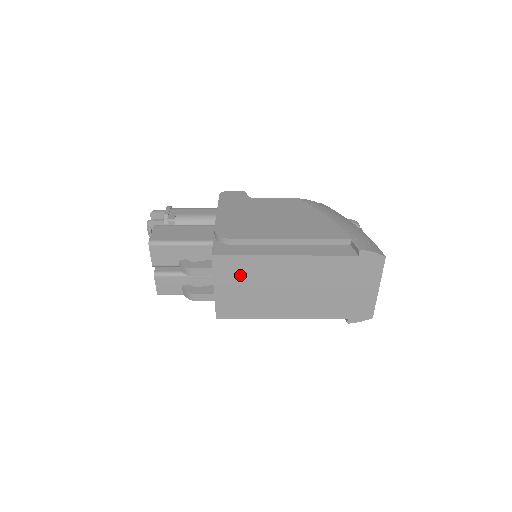
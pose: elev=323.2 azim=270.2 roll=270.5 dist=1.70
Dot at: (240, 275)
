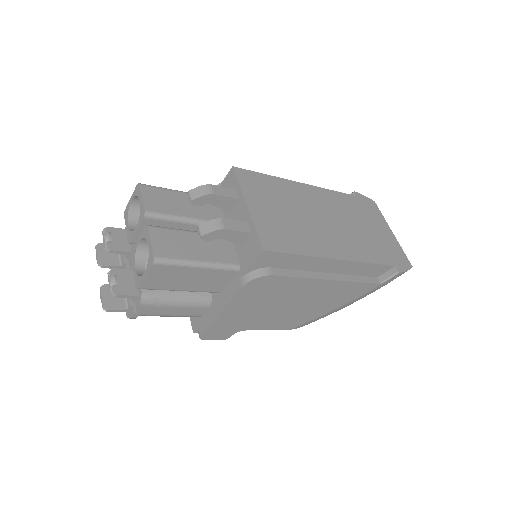
Dot at: (269, 194)
